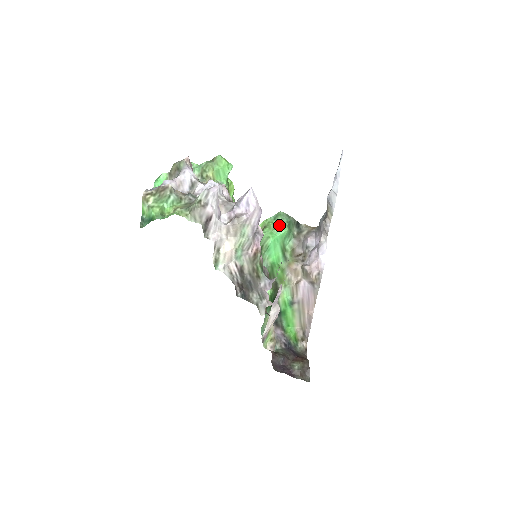
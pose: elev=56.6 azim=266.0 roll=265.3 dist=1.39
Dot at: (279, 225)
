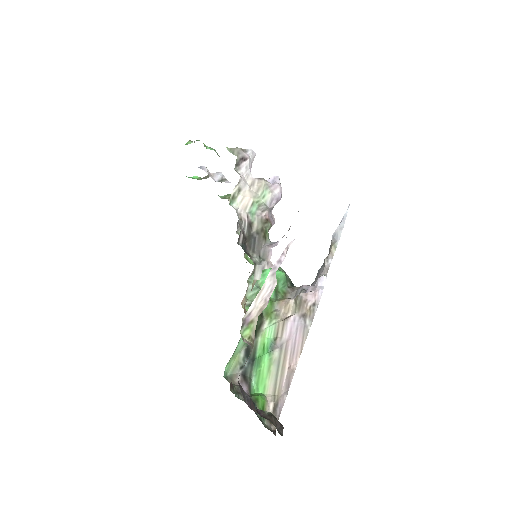
Dot at: occluded
